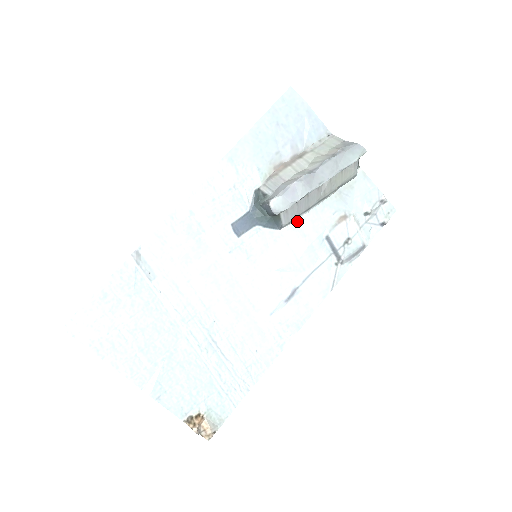
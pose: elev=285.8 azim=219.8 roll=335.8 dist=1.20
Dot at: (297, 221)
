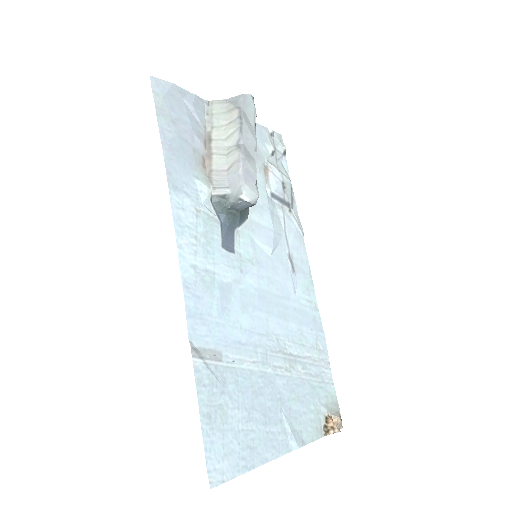
Dot at: occluded
